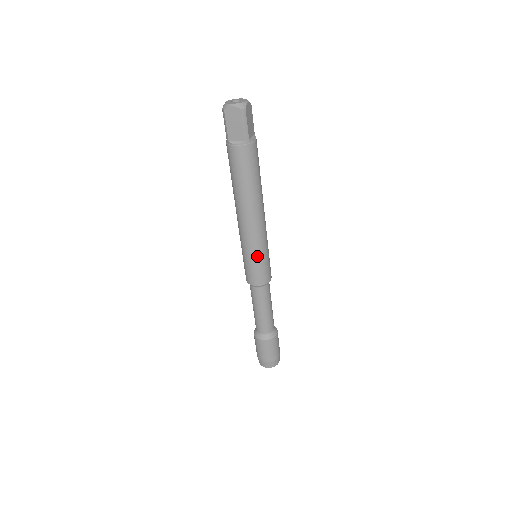
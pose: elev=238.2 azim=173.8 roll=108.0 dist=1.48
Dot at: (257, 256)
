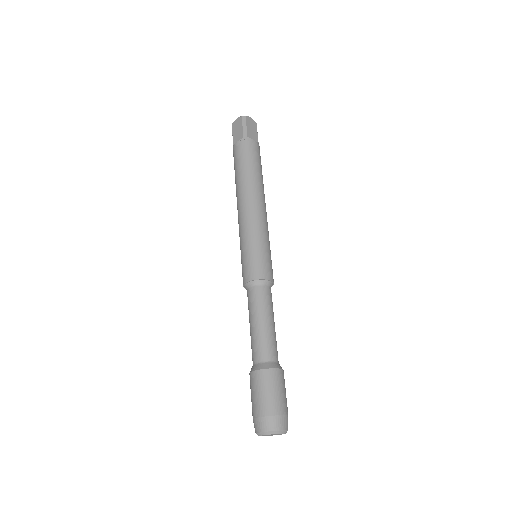
Dot at: (250, 242)
